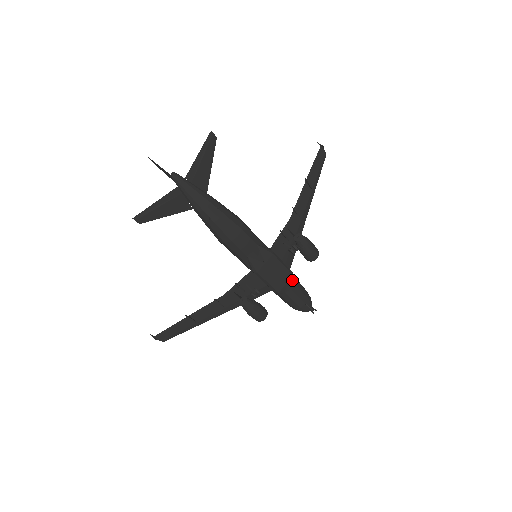
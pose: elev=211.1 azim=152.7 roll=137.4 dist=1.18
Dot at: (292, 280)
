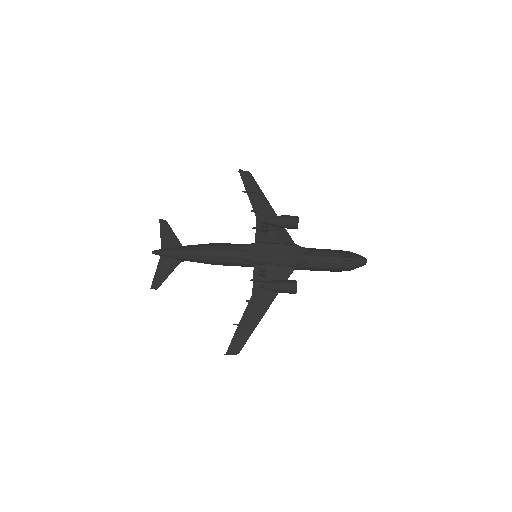
Dot at: (303, 249)
